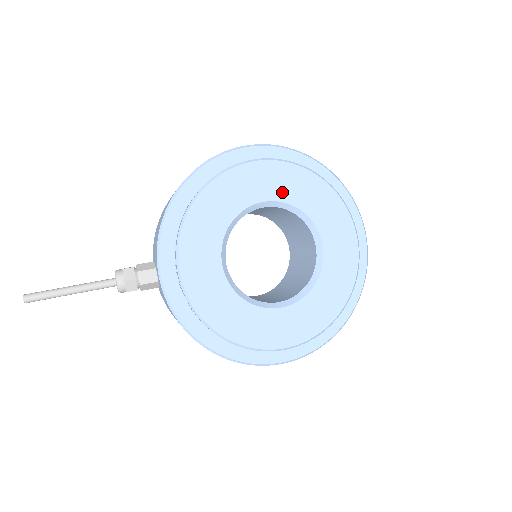
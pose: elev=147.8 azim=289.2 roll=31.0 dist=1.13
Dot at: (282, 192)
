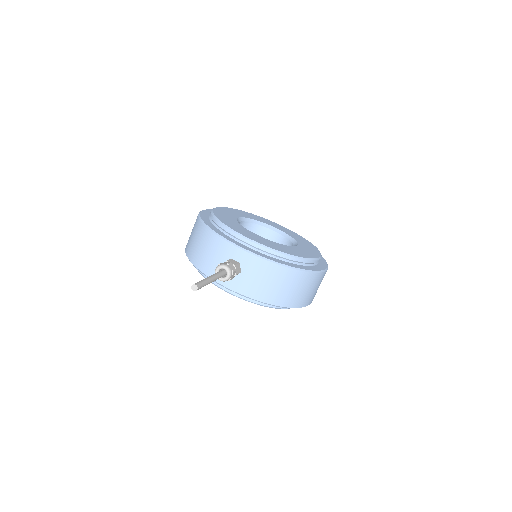
Dot at: (239, 215)
